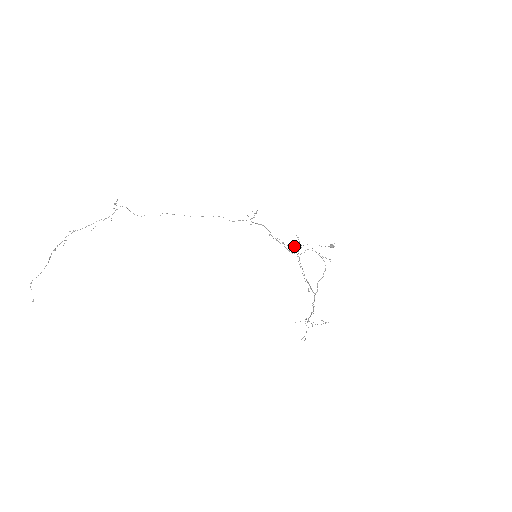
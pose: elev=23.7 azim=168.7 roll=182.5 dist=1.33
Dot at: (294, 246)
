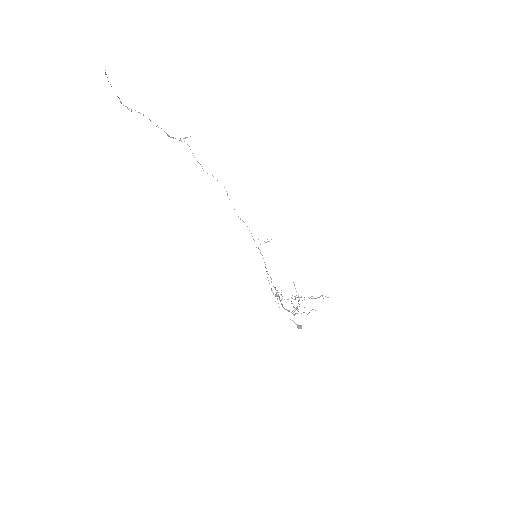
Dot at: occluded
